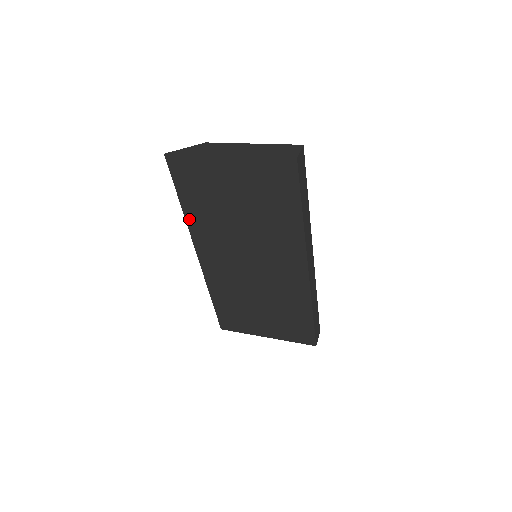
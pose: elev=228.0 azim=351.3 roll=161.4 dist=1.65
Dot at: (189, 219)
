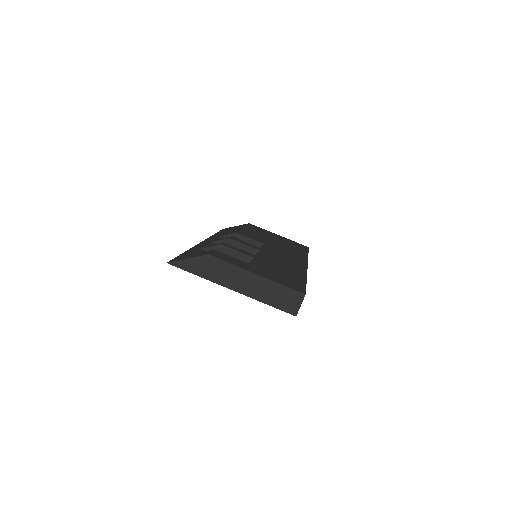
Dot at: occluded
